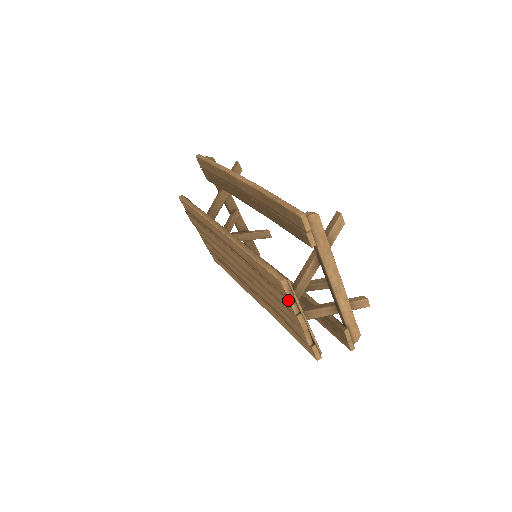
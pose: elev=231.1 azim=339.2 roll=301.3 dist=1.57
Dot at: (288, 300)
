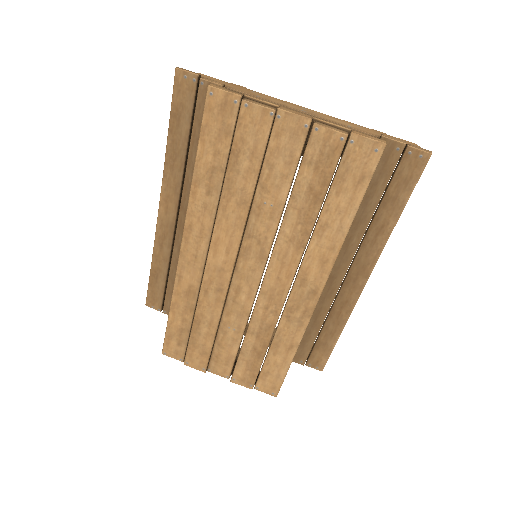
Dot at: (244, 103)
